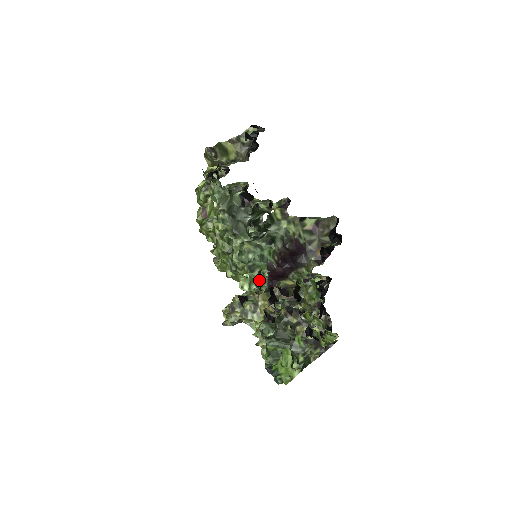
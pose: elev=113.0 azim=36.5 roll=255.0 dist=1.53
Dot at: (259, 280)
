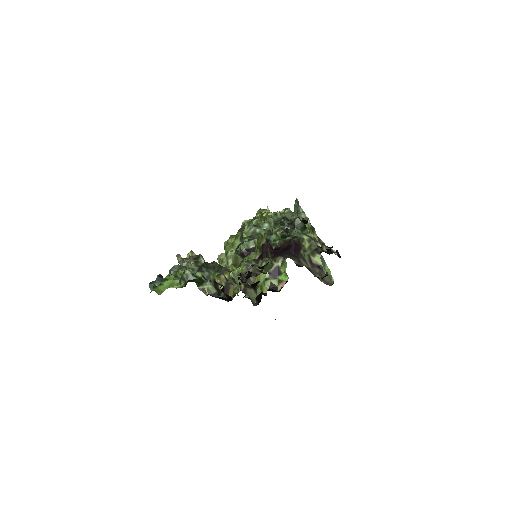
Dot at: (248, 240)
